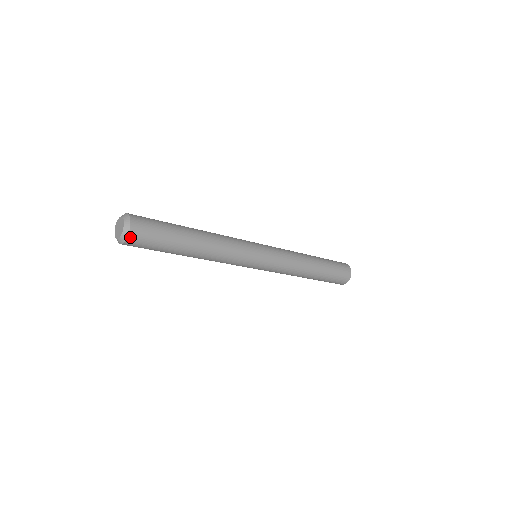
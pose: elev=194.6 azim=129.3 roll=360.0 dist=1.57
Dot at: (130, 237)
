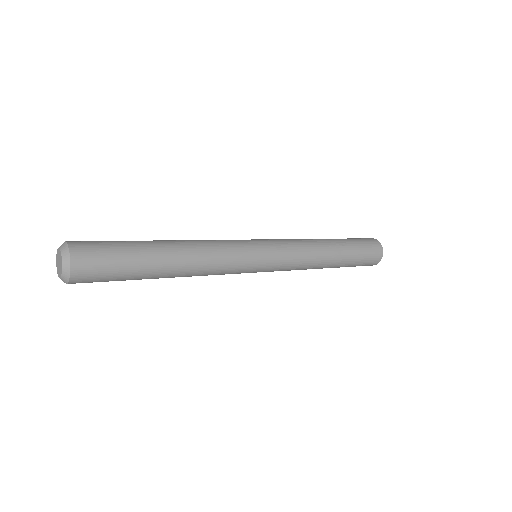
Dot at: (72, 281)
